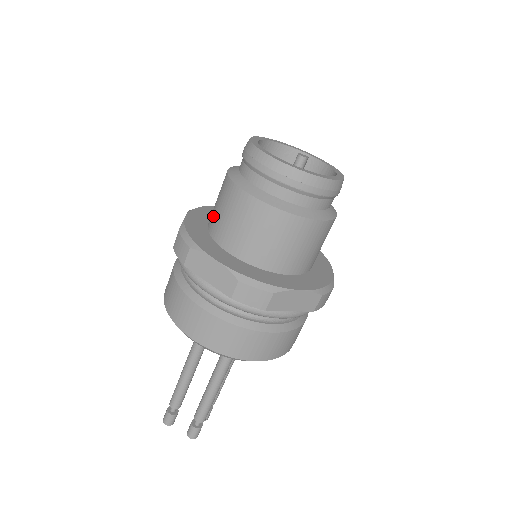
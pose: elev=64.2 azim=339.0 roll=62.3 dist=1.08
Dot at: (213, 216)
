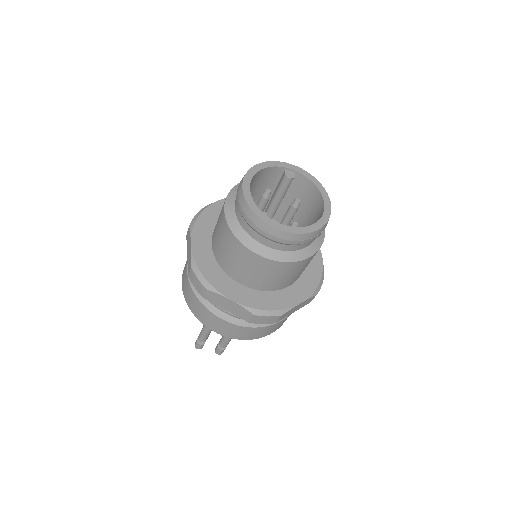
Dot at: (218, 249)
